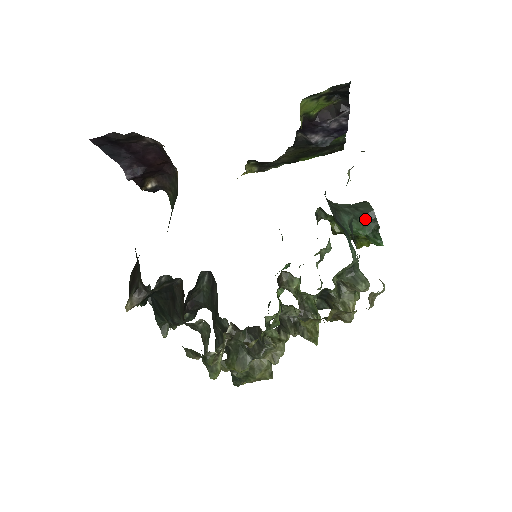
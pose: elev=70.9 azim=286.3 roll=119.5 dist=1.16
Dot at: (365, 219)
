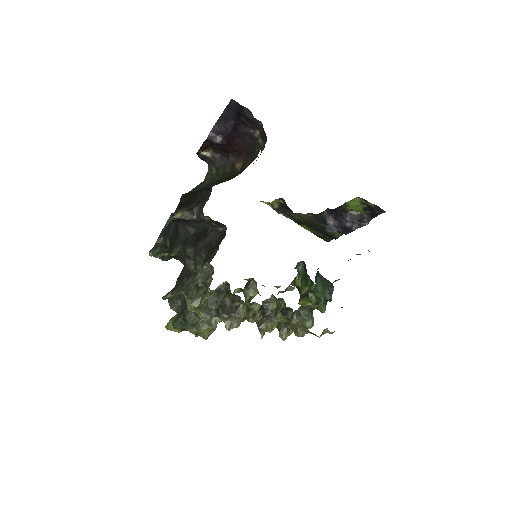
Dot at: (326, 289)
